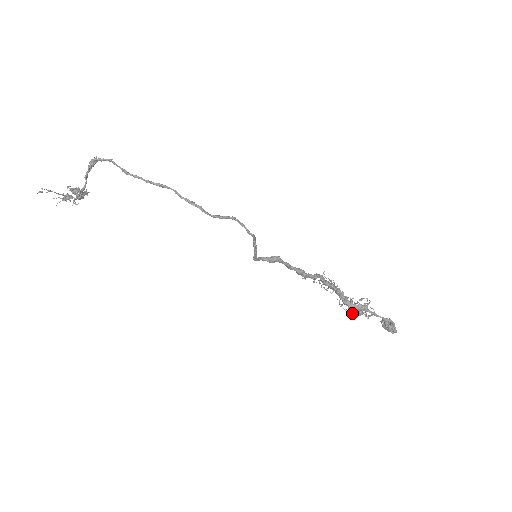
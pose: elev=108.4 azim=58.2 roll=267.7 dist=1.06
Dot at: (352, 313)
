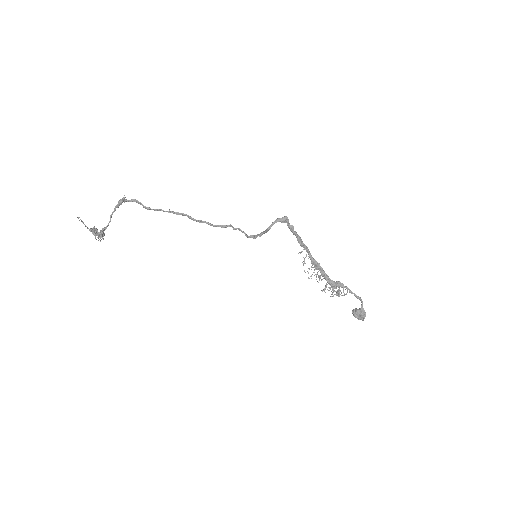
Dot at: (333, 296)
